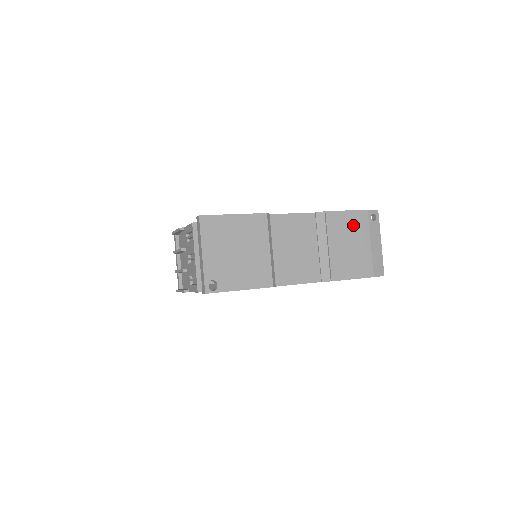
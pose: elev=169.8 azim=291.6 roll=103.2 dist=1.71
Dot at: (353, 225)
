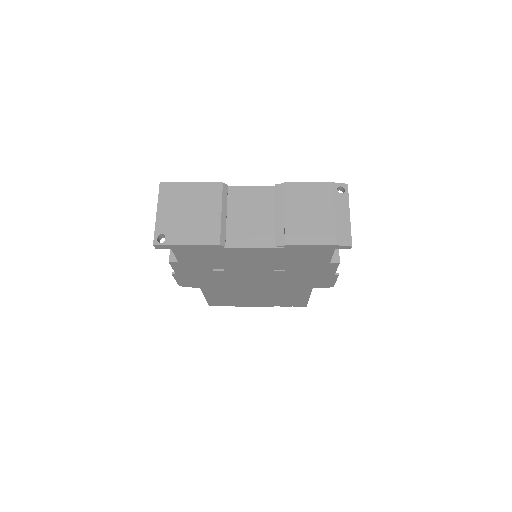
Dot at: (315, 195)
